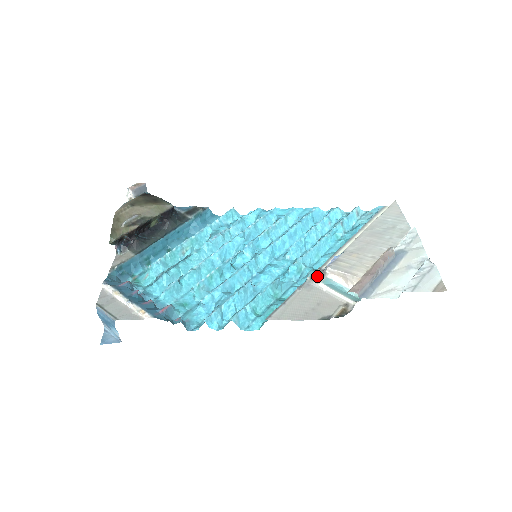
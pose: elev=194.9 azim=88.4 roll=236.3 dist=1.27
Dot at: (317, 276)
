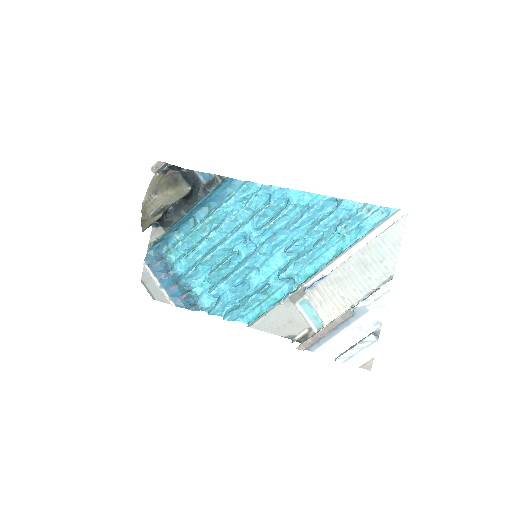
Dot at: (296, 296)
